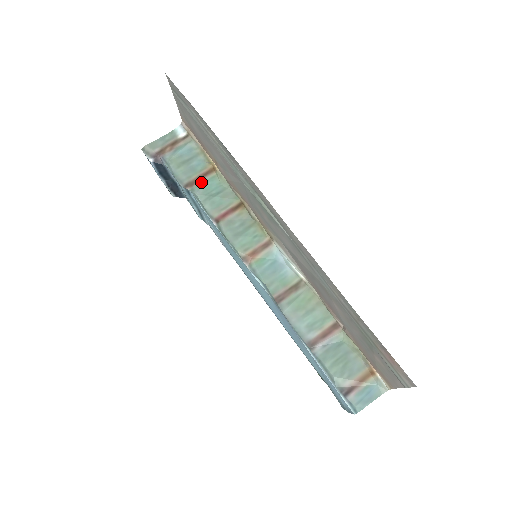
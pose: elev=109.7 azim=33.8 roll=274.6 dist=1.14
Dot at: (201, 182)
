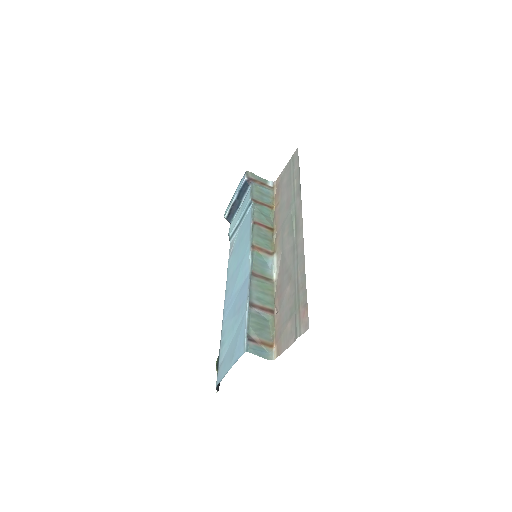
Dot at: (262, 205)
